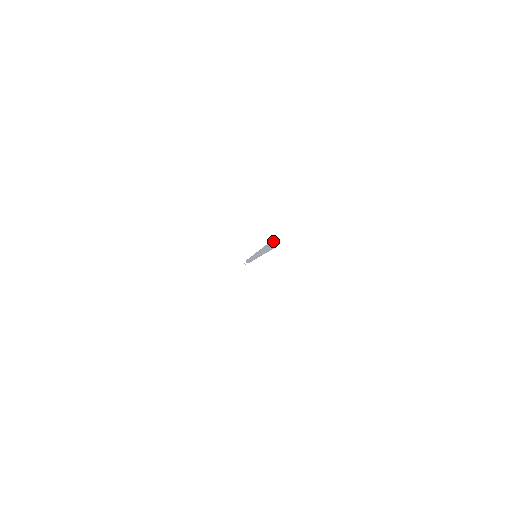
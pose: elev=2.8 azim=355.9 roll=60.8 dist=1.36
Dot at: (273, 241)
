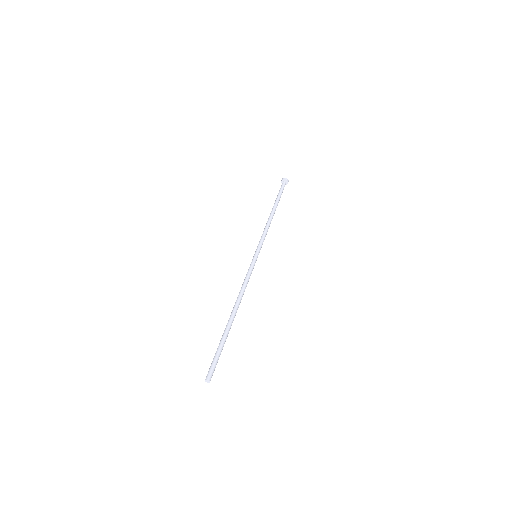
Dot at: (206, 380)
